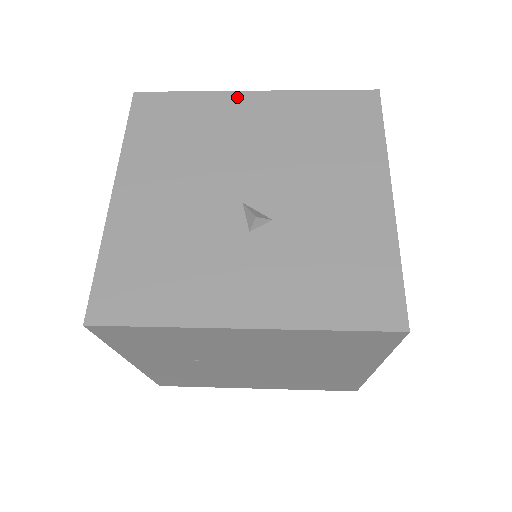
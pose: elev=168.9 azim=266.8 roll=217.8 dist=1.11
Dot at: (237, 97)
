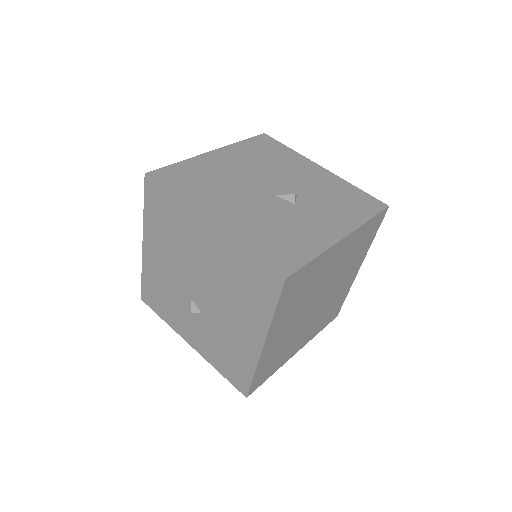
Dot at: (207, 156)
